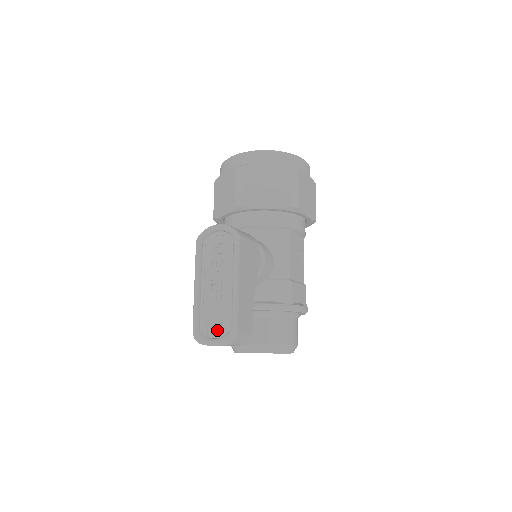
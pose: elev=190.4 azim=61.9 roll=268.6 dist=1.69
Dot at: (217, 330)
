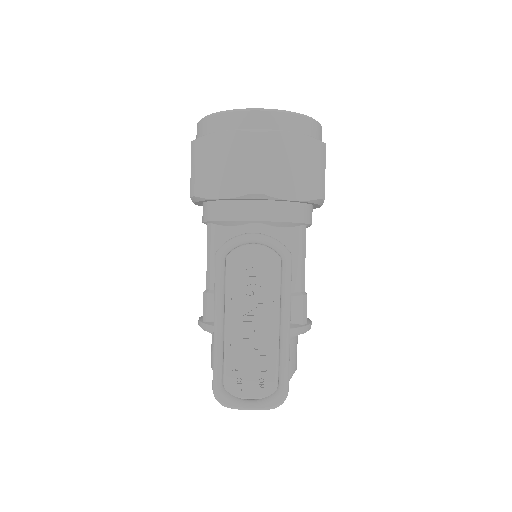
Dot at: (255, 389)
